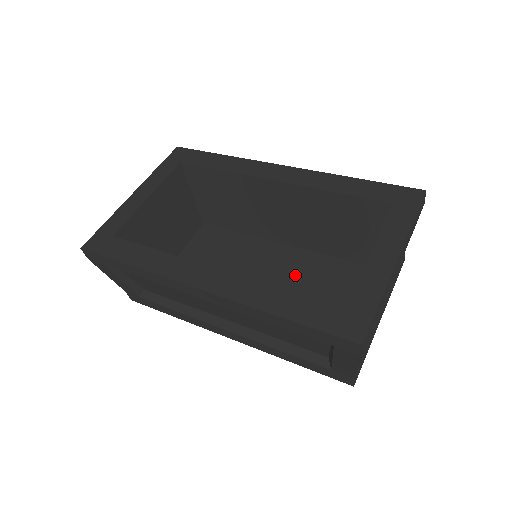
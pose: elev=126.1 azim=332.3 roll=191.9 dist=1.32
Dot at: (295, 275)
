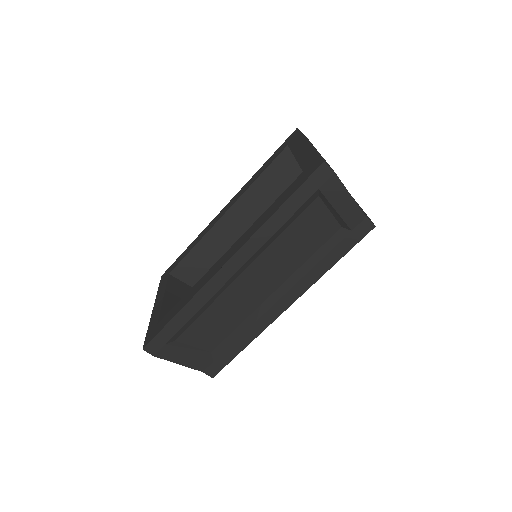
Dot at: occluded
